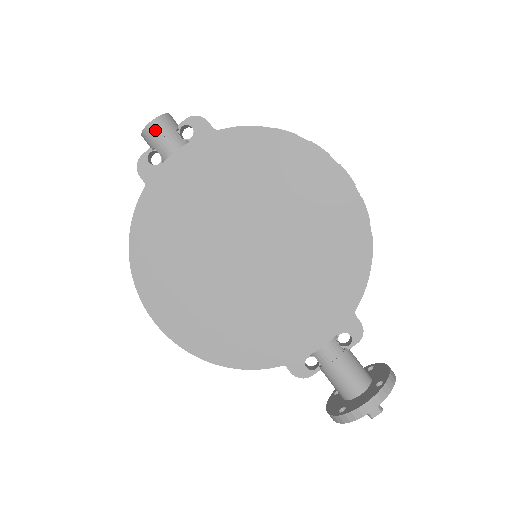
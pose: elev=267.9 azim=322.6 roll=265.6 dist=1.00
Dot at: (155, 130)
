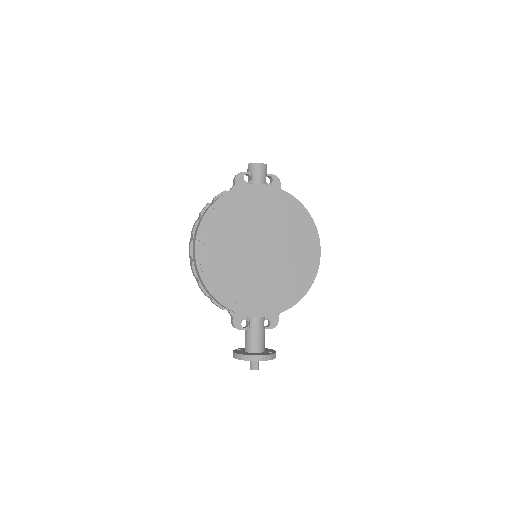
Dot at: (260, 168)
